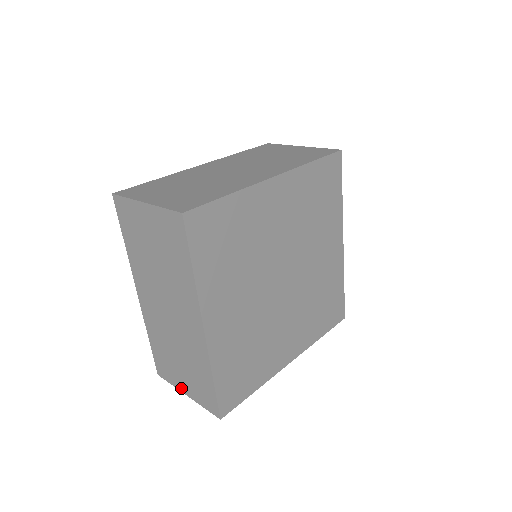
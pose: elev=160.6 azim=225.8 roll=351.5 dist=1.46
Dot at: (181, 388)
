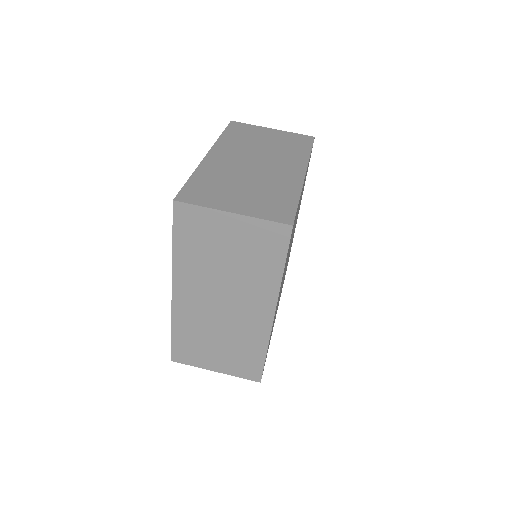
Dot at: occluded
